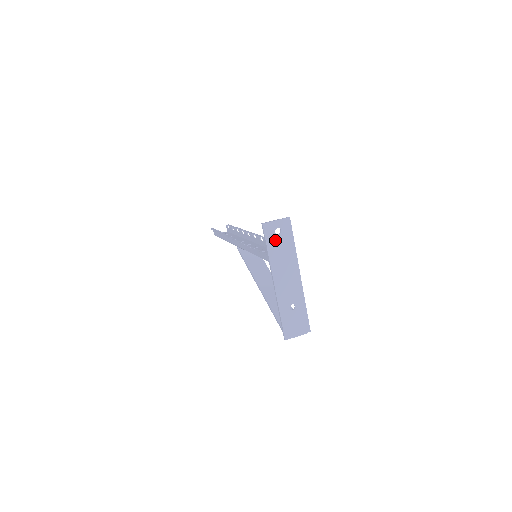
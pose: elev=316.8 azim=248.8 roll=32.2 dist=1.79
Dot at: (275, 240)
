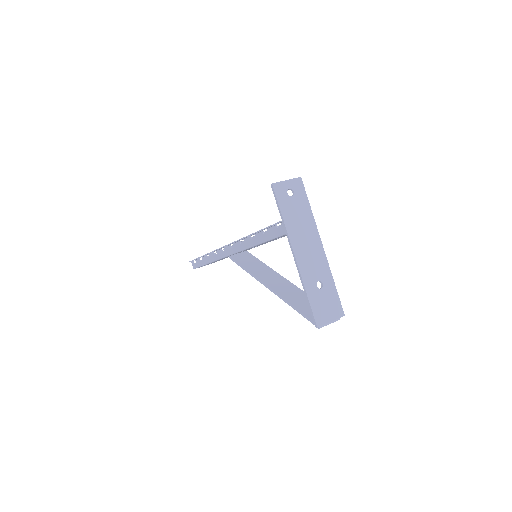
Dot at: (288, 203)
